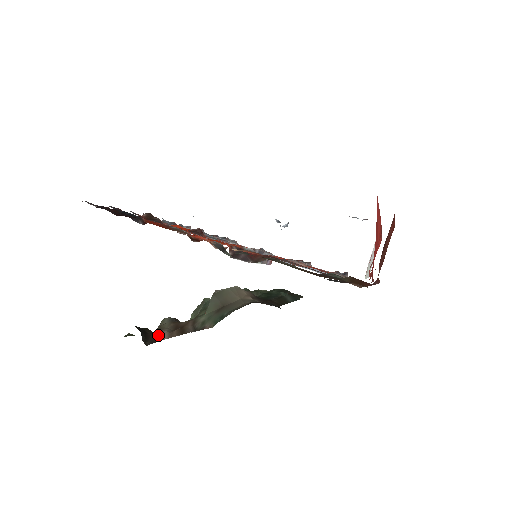
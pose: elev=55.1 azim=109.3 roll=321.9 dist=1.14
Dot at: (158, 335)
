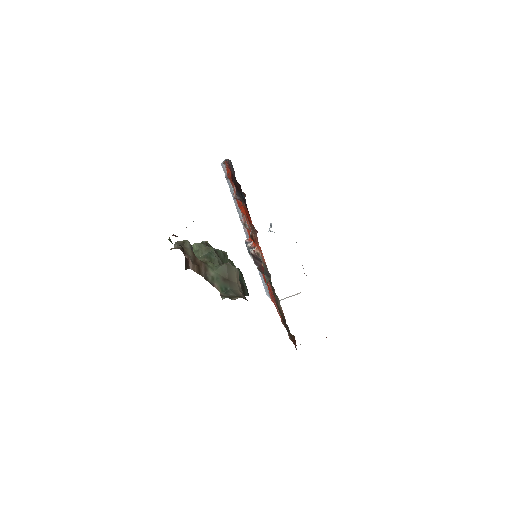
Dot at: (188, 261)
